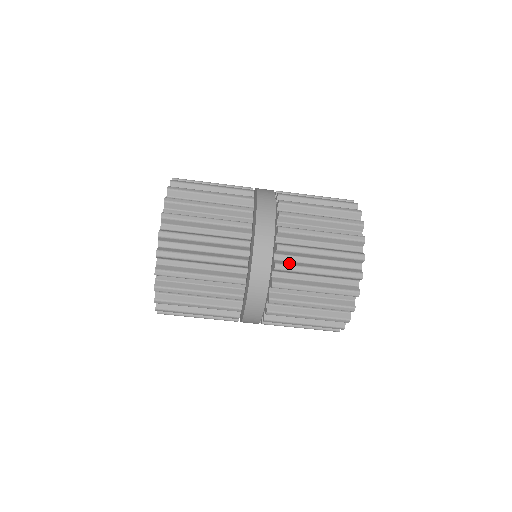
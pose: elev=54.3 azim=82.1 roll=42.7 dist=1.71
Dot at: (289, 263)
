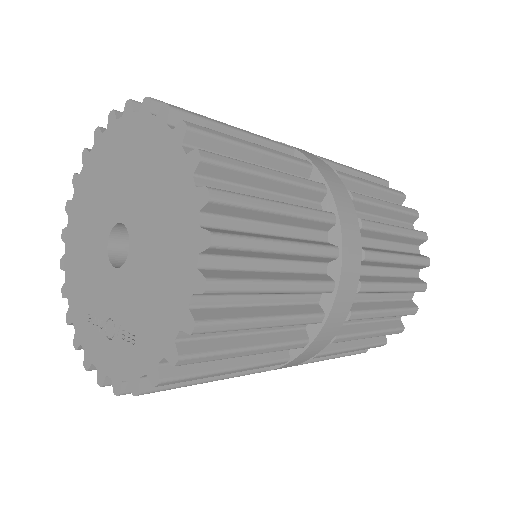
Dot at: occluded
